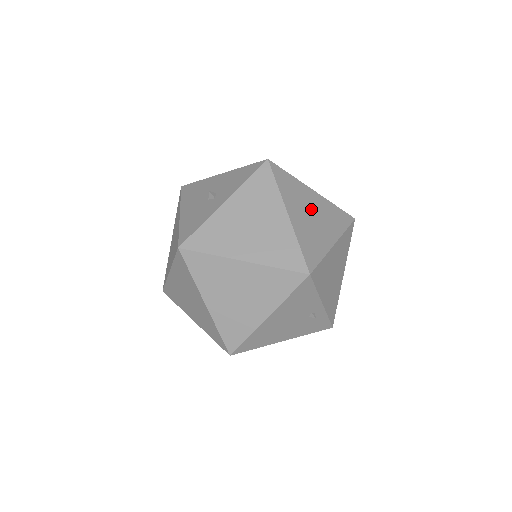
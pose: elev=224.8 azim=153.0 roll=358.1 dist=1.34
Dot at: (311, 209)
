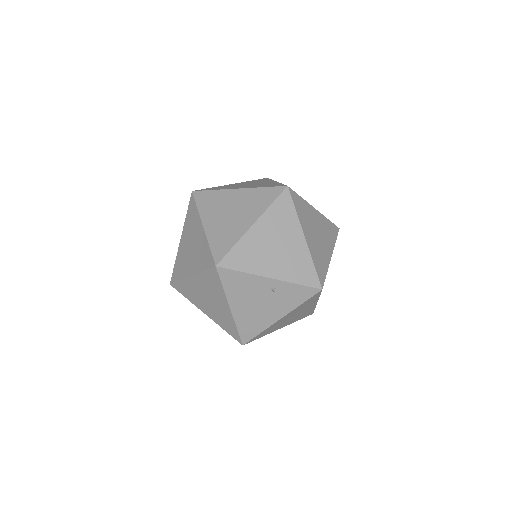
Dot at: (230, 208)
